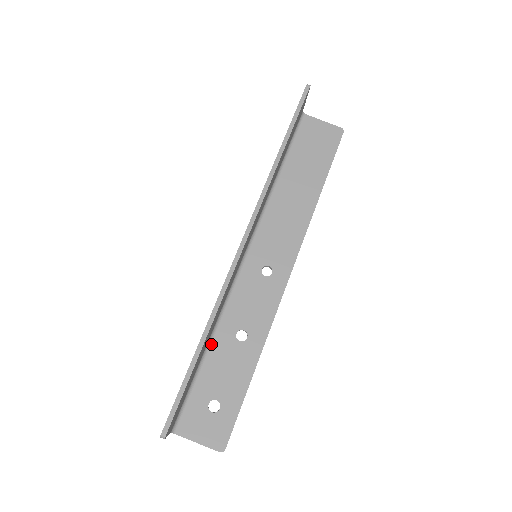
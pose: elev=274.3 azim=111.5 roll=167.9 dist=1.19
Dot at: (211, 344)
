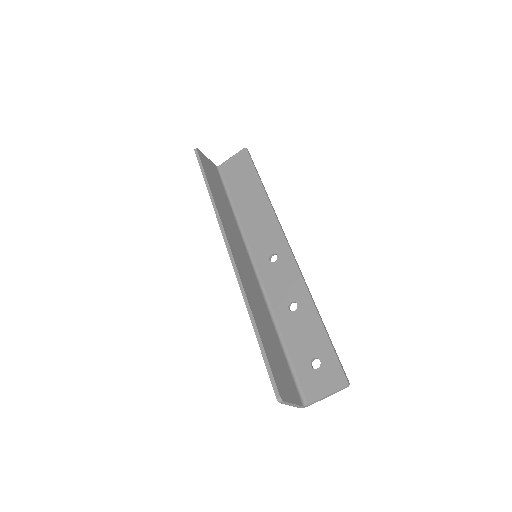
Dot at: (280, 331)
